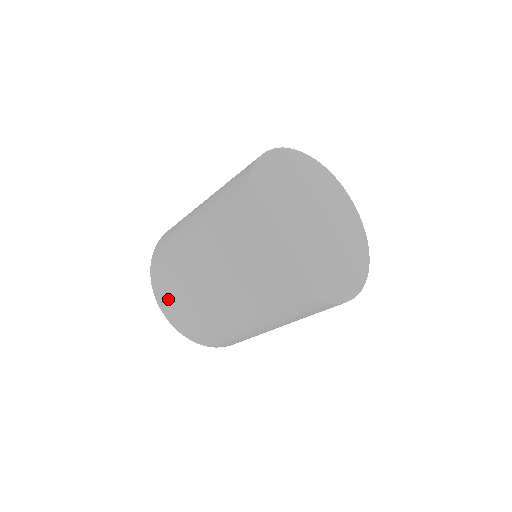
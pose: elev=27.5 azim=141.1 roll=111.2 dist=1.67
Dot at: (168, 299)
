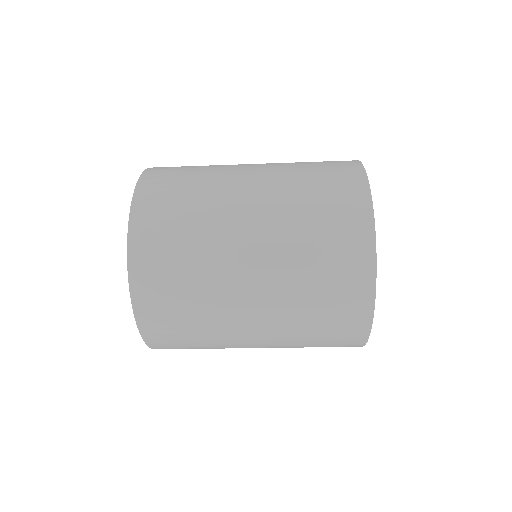
Dot at: (176, 347)
